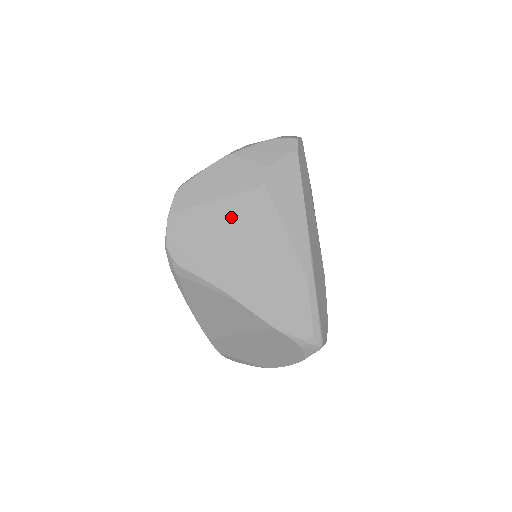
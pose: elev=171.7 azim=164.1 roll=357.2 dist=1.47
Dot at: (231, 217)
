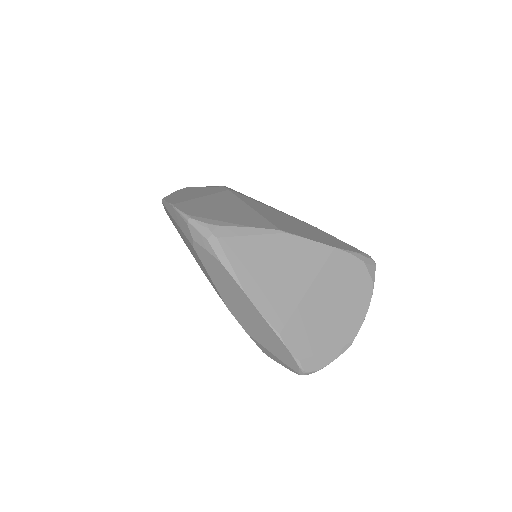
Dot at: (226, 201)
